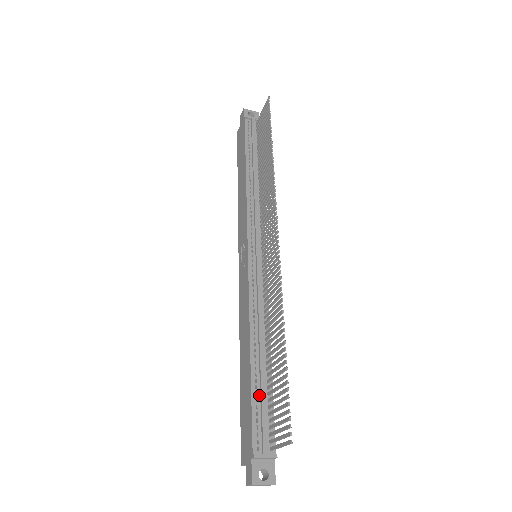
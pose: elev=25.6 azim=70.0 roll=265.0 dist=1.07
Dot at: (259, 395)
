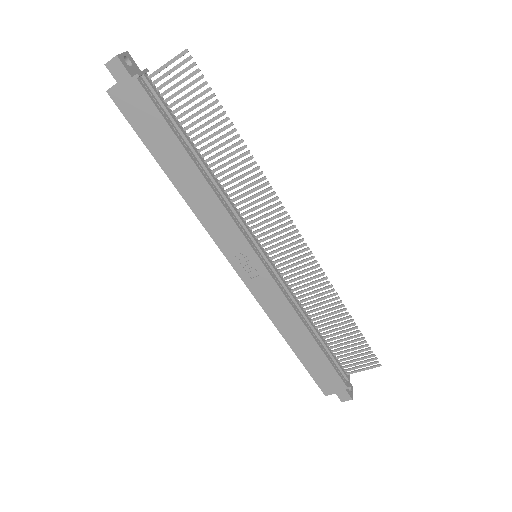
Dot at: (329, 355)
